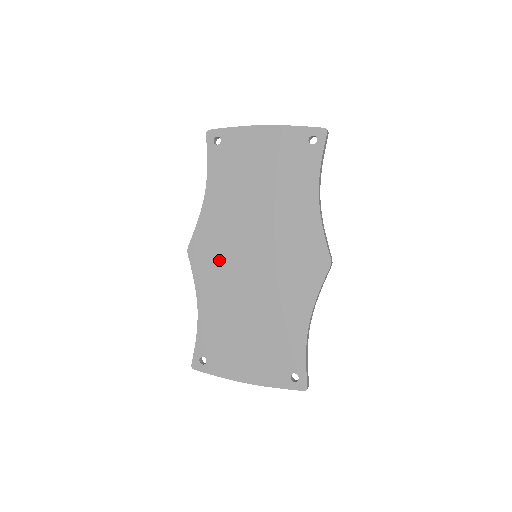
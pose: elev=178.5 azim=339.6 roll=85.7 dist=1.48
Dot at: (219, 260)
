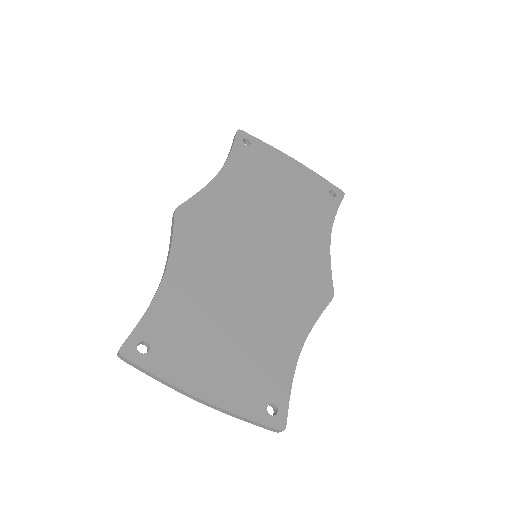
Dot at: (214, 238)
